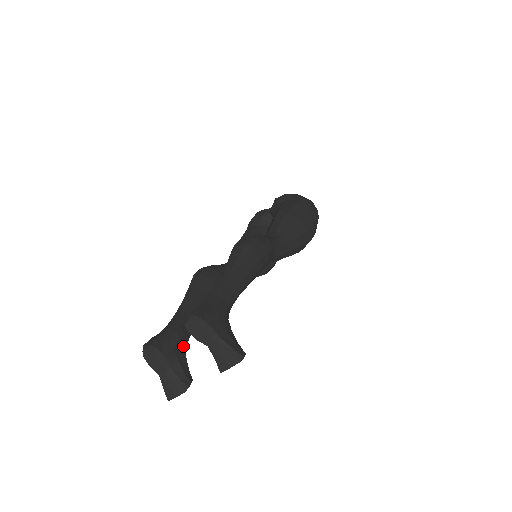
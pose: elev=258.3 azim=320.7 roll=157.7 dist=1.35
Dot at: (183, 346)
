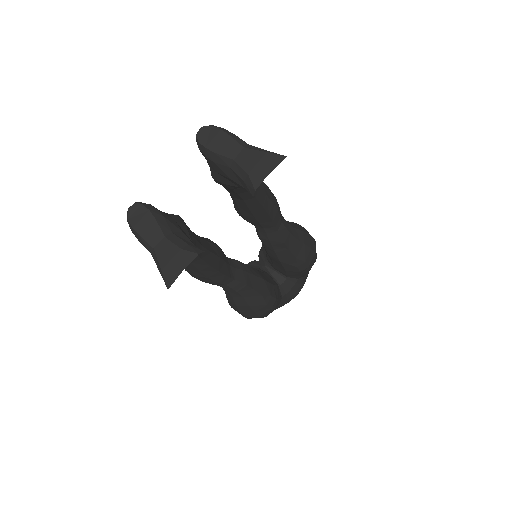
Dot at: (186, 230)
